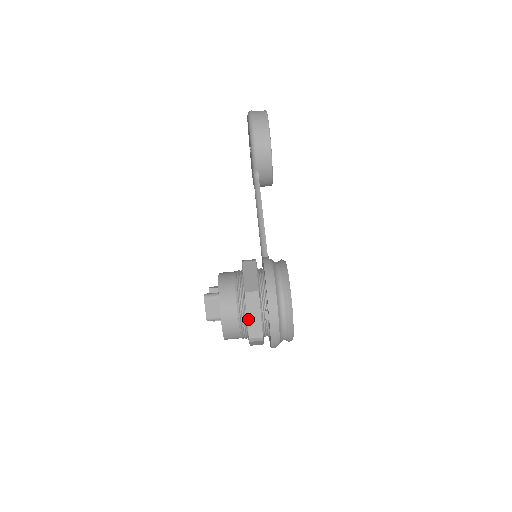
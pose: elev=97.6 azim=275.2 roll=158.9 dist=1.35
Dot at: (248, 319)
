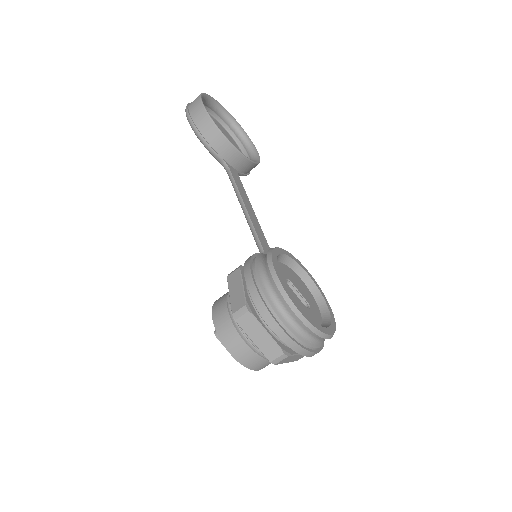
Dot at: (254, 342)
